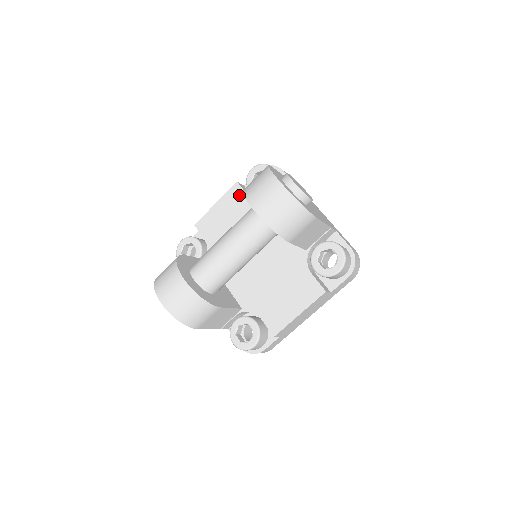
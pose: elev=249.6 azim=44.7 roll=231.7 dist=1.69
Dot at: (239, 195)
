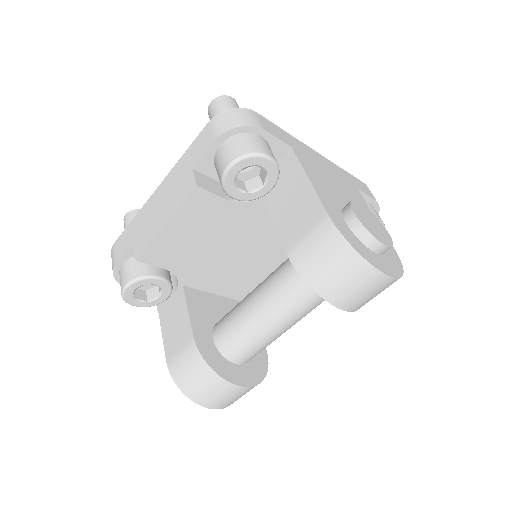
Dot at: (209, 204)
